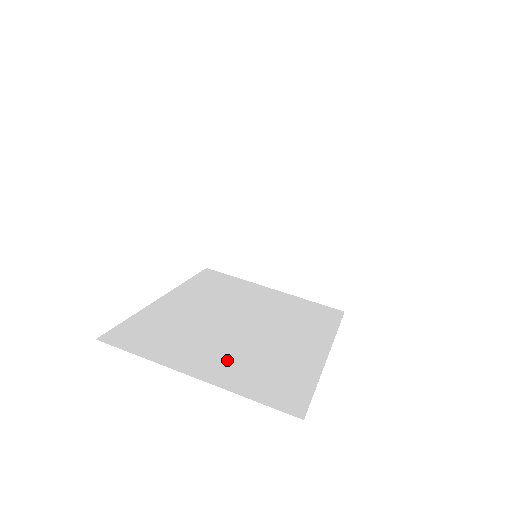
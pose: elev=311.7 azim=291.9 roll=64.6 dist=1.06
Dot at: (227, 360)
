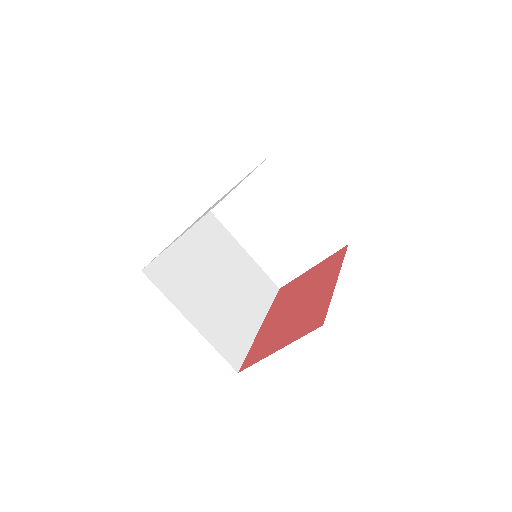
Dot at: (209, 314)
